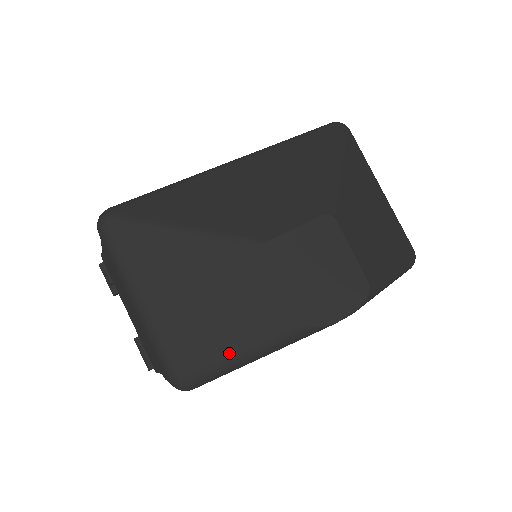
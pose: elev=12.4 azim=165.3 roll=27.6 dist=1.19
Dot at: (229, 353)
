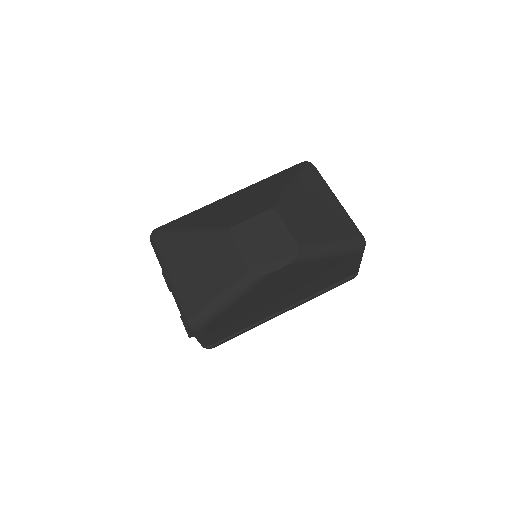
Dot at: (213, 299)
